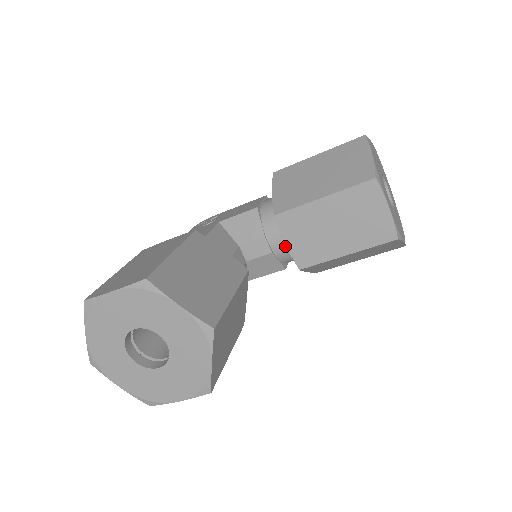
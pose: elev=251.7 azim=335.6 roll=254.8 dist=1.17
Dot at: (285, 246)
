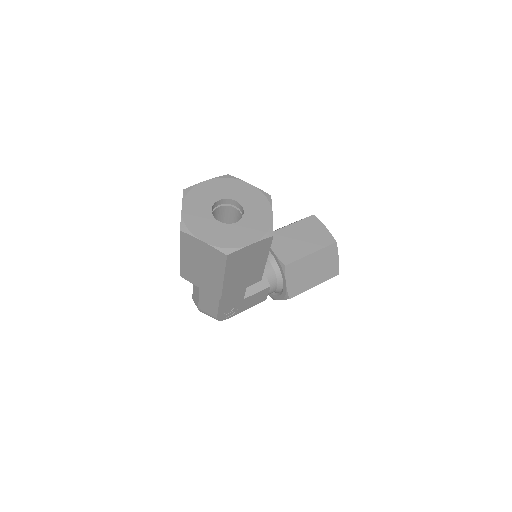
Dot at: (270, 263)
